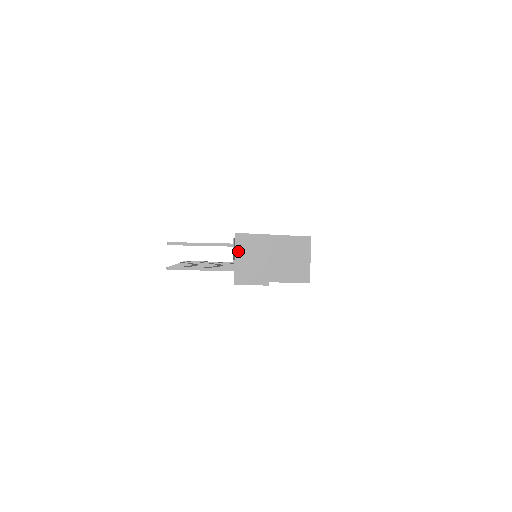
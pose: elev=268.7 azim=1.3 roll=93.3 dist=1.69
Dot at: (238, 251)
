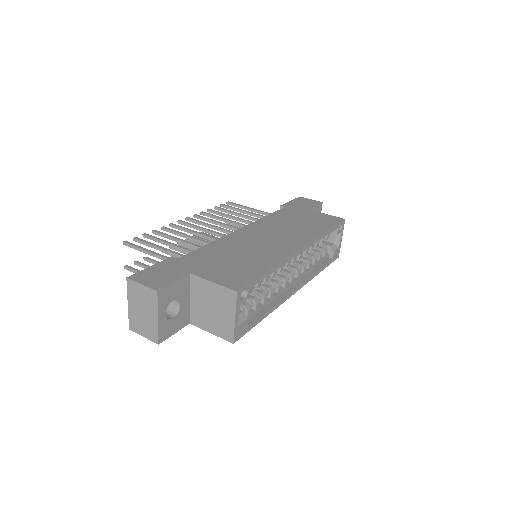
Dot at: (130, 297)
